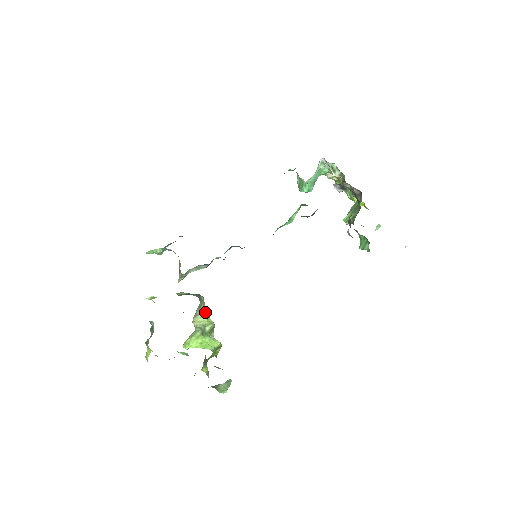
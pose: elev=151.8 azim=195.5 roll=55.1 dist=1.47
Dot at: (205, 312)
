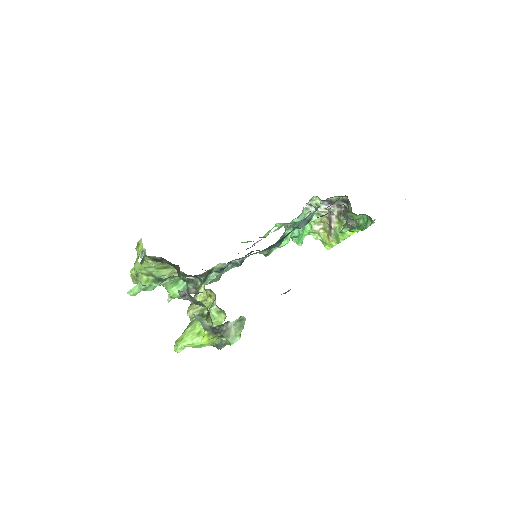
Dot at: (203, 294)
